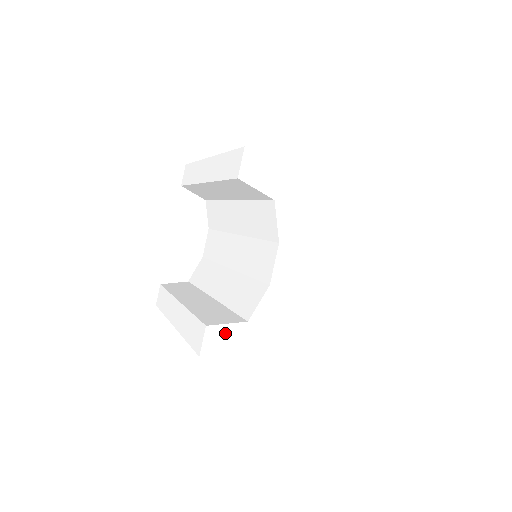
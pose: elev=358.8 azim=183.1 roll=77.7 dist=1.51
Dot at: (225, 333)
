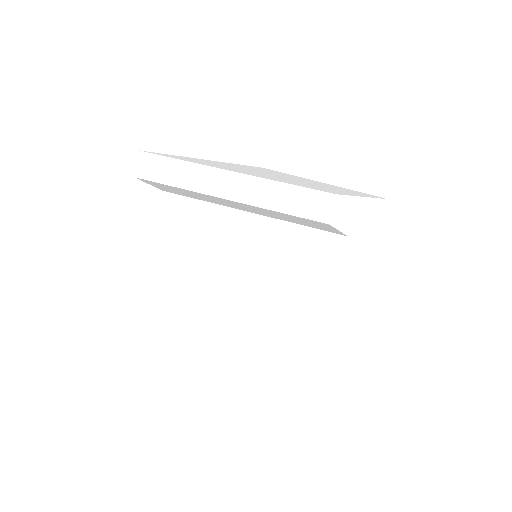
Dot at: (310, 352)
